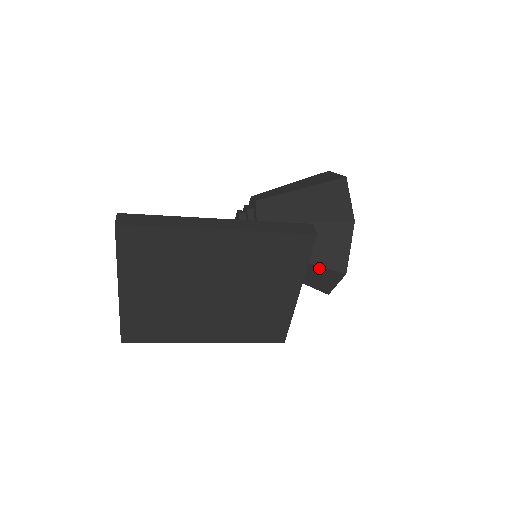
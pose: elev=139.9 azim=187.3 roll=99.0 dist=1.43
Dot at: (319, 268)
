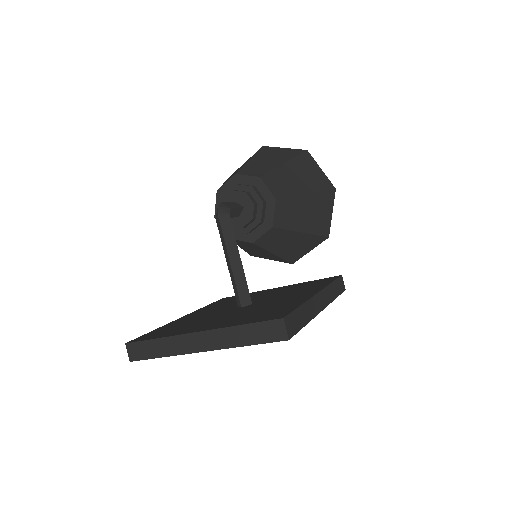
Dot at: (280, 258)
